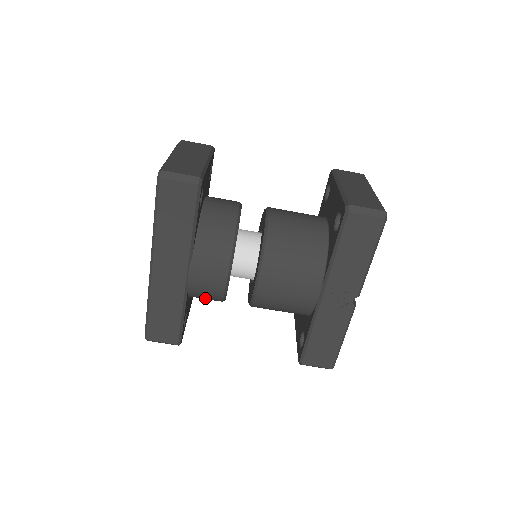
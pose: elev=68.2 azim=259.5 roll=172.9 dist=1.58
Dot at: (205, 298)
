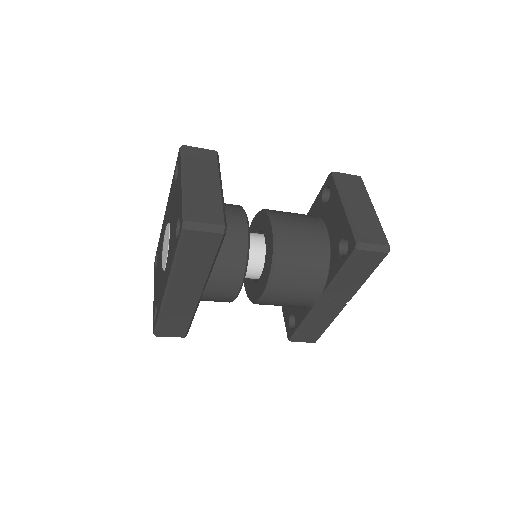
Dot at: occluded
